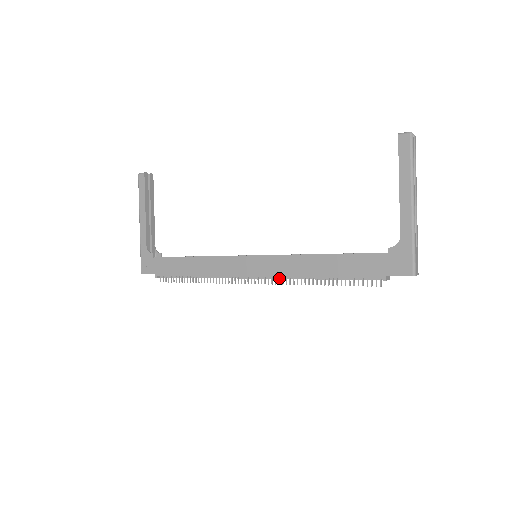
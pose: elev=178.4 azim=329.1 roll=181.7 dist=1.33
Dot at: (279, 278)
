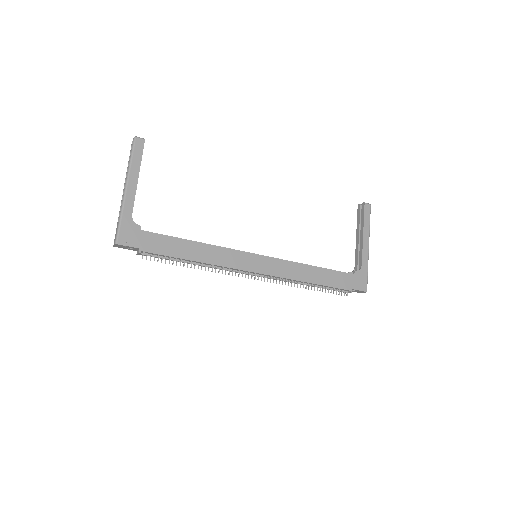
Dot at: (277, 278)
